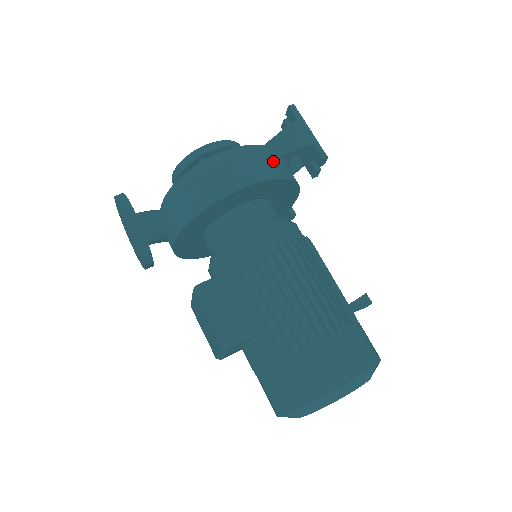
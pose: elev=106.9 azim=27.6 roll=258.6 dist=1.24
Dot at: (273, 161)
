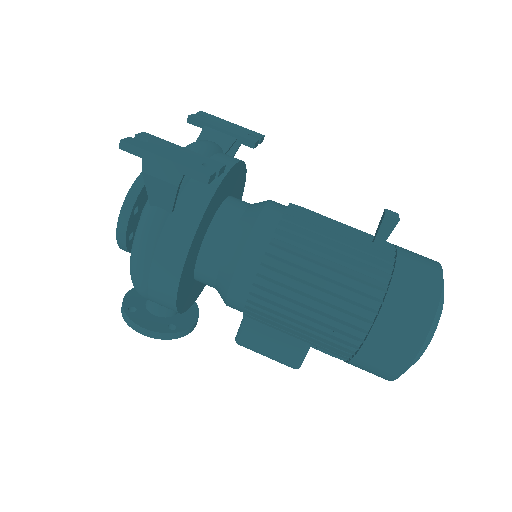
Dot at: (173, 216)
